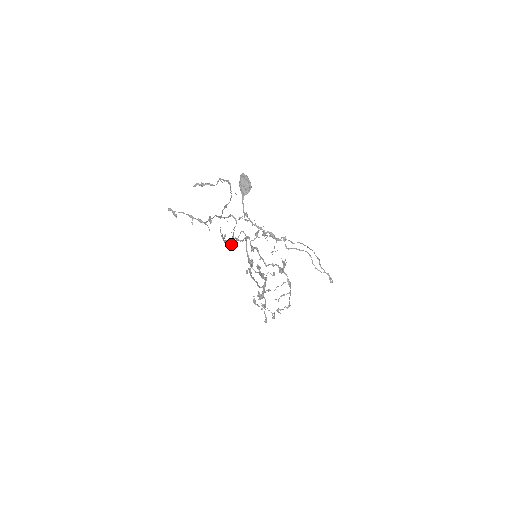
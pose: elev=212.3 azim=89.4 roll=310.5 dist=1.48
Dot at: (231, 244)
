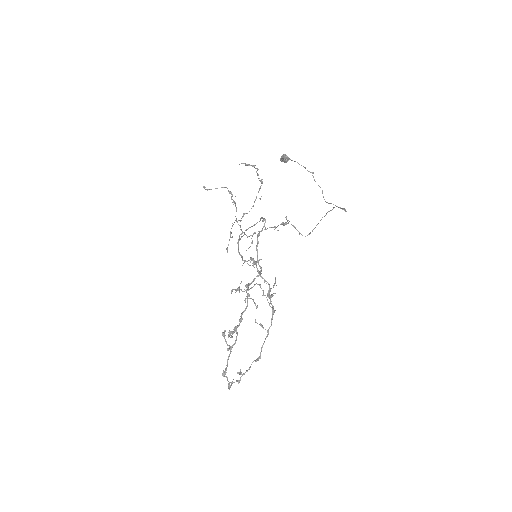
Dot at: (240, 234)
